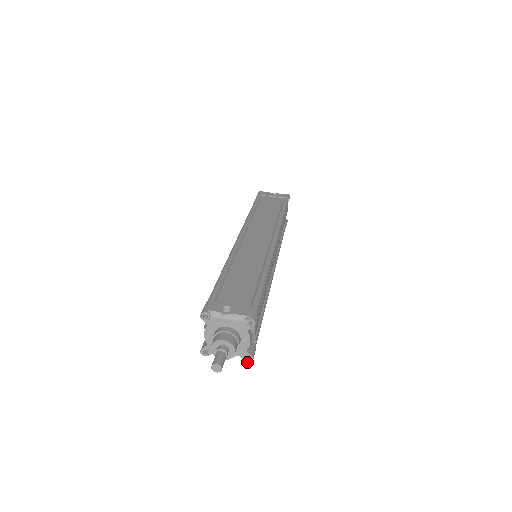
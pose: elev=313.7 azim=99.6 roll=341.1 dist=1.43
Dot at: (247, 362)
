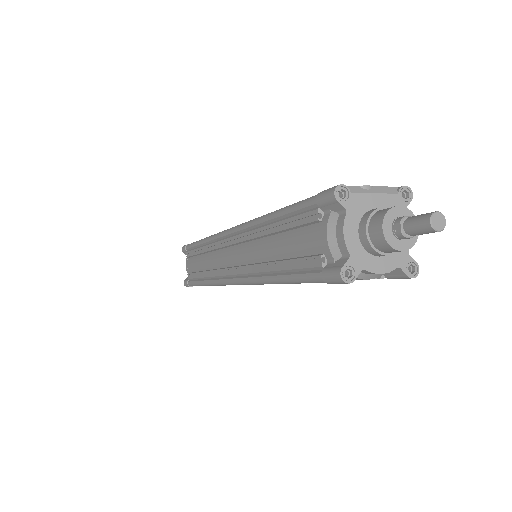
Dot at: (412, 277)
